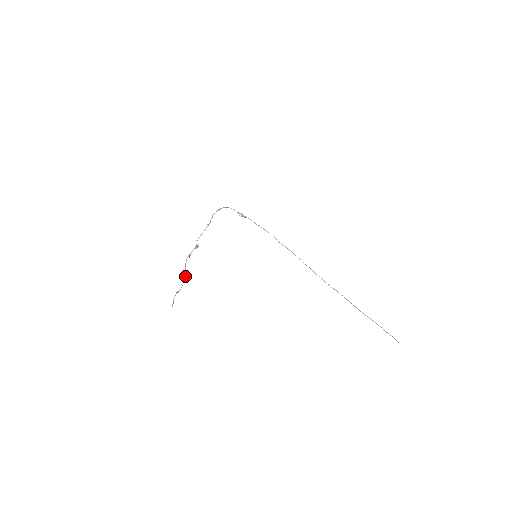
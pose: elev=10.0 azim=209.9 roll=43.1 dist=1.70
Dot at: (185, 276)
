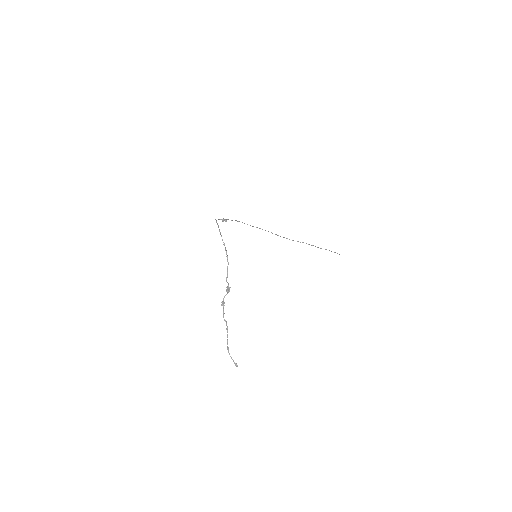
Dot at: (227, 327)
